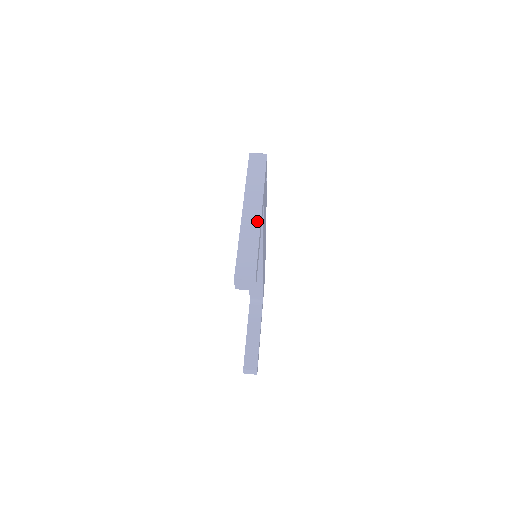
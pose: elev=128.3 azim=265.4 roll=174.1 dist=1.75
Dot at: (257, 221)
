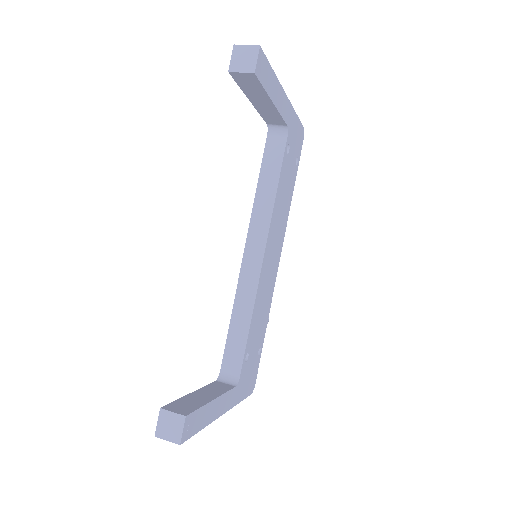
Dot at: occluded
